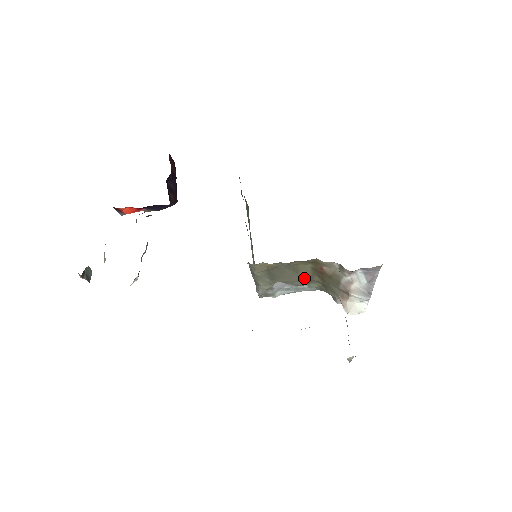
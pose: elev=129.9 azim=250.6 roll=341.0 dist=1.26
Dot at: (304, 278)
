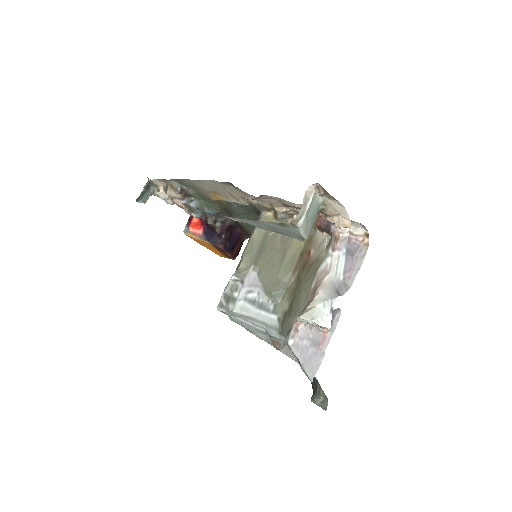
Dot at: (282, 277)
